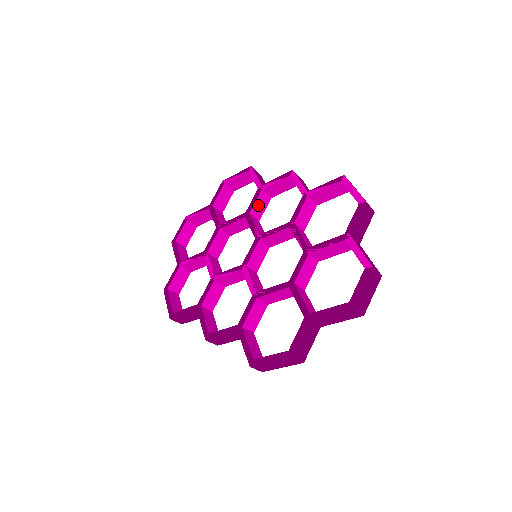
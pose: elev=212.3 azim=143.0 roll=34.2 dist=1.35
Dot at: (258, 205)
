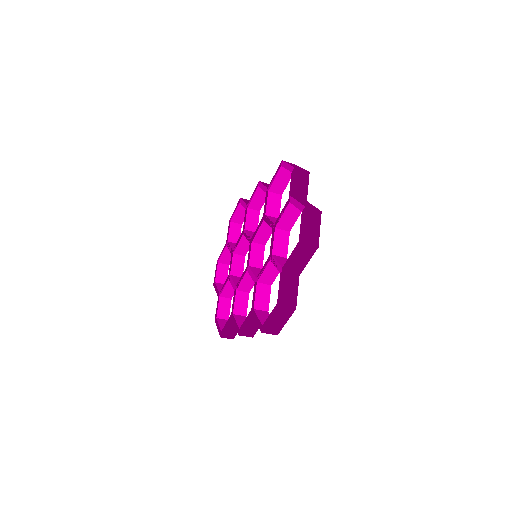
Dot at: (250, 221)
